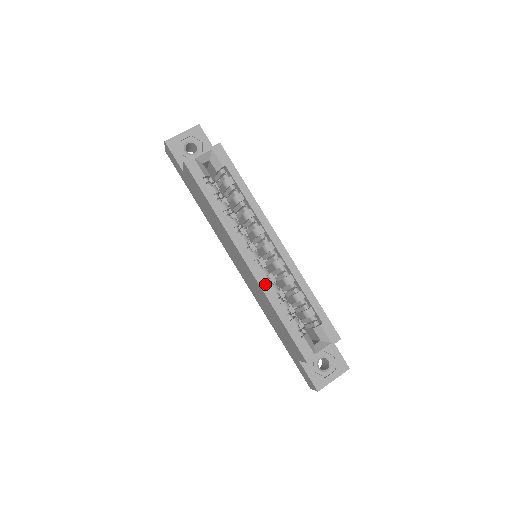
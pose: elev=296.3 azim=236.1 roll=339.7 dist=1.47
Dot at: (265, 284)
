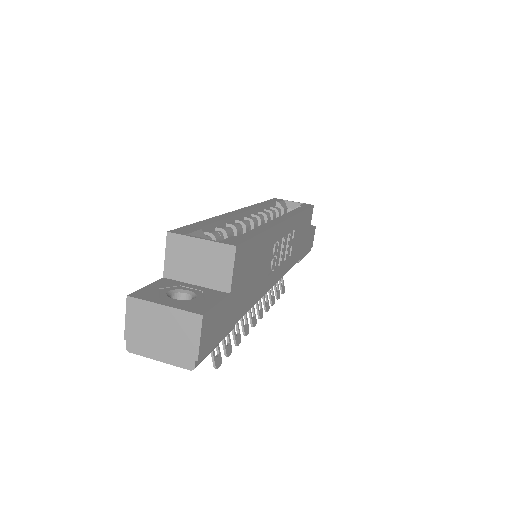
Dot at: (230, 215)
